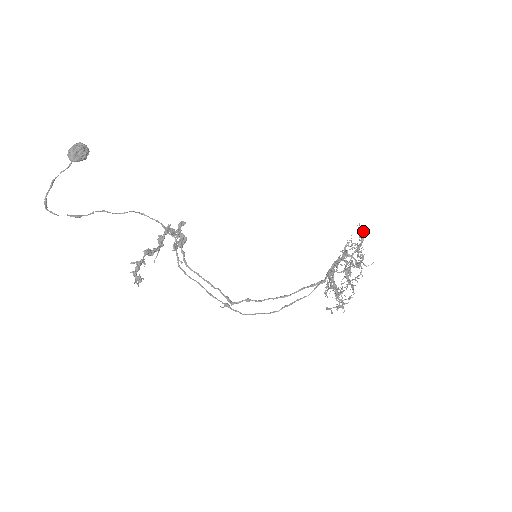
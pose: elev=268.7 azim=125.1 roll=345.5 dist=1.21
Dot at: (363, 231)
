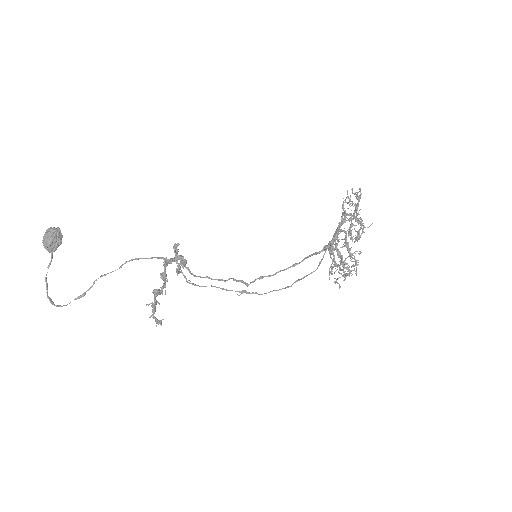
Dot at: (358, 192)
